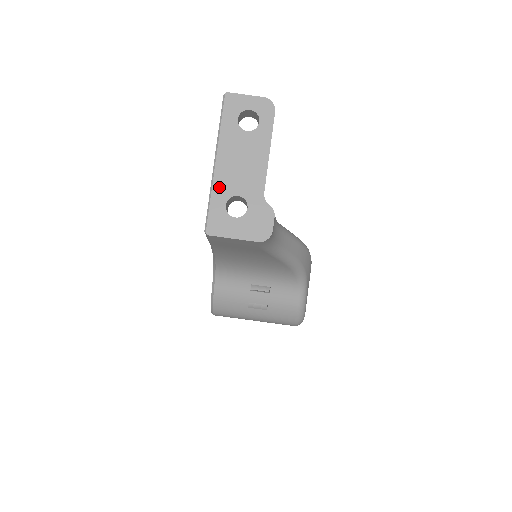
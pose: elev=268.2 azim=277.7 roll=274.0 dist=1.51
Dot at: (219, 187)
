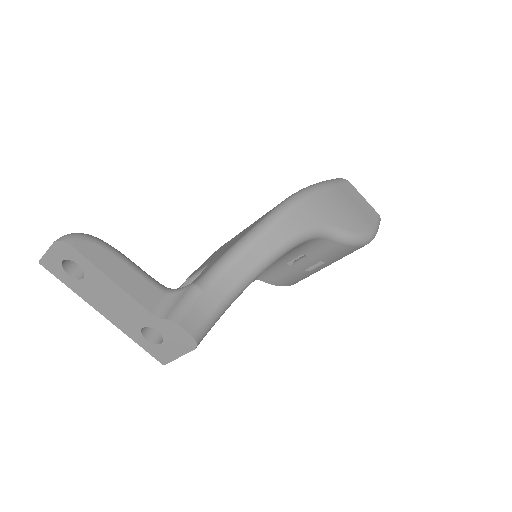
Dot at: (127, 330)
